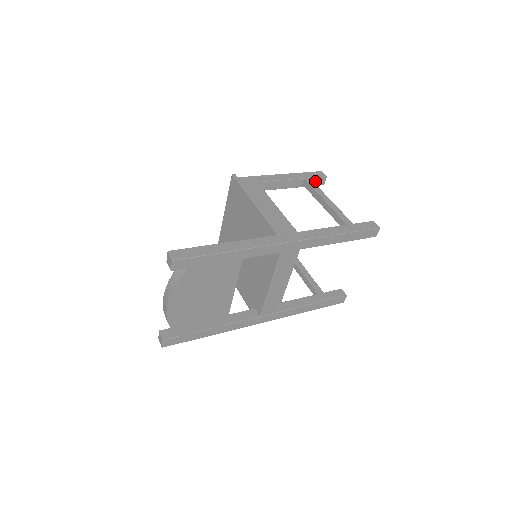
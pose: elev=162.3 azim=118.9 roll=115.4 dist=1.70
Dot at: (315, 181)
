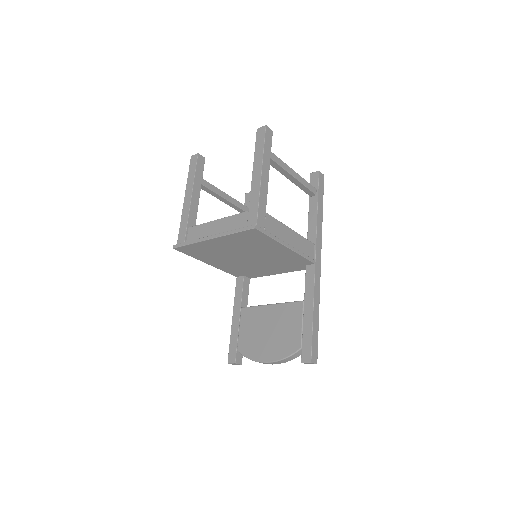
Dot at: occluded
